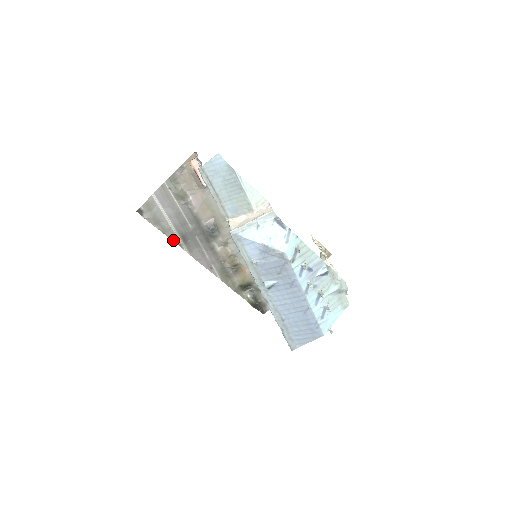
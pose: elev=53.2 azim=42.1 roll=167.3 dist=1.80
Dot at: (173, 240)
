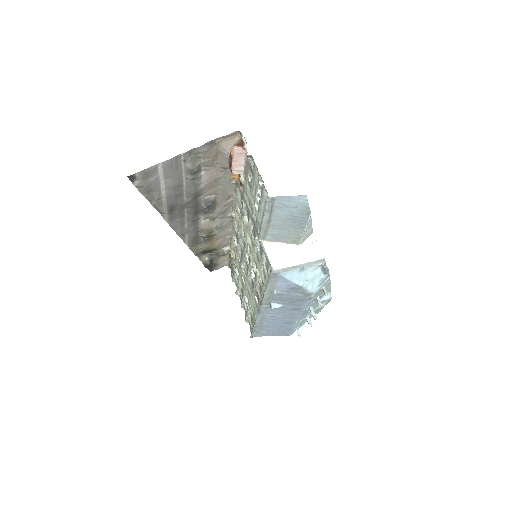
Dot at: (156, 208)
